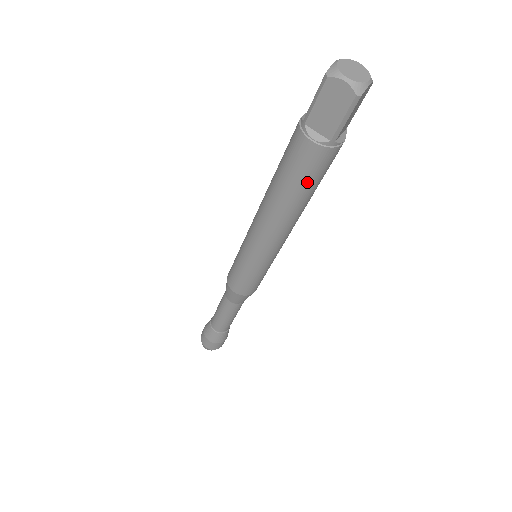
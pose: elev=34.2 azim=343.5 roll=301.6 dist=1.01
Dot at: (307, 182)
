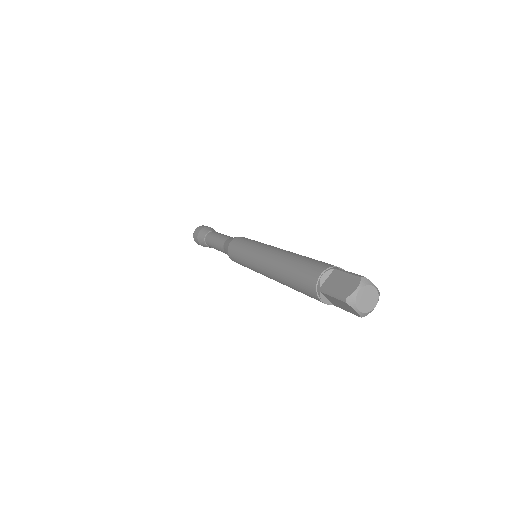
Dot at: occluded
